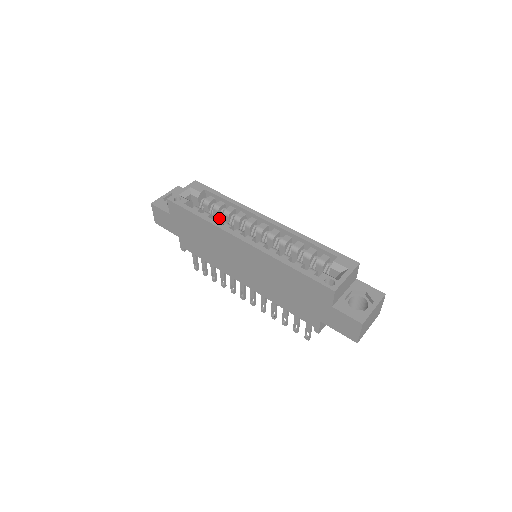
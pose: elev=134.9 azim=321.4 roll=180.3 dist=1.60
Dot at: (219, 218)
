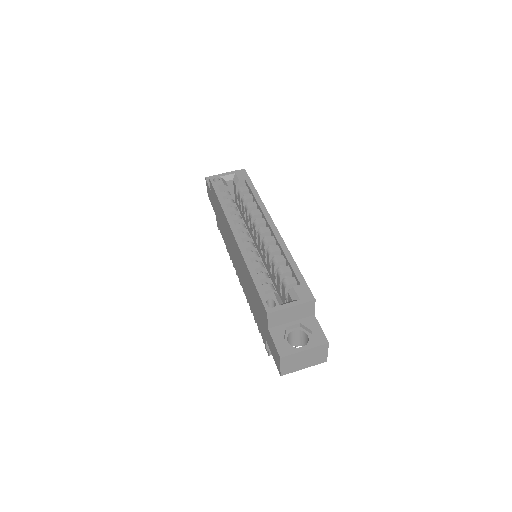
Dot at: (244, 209)
